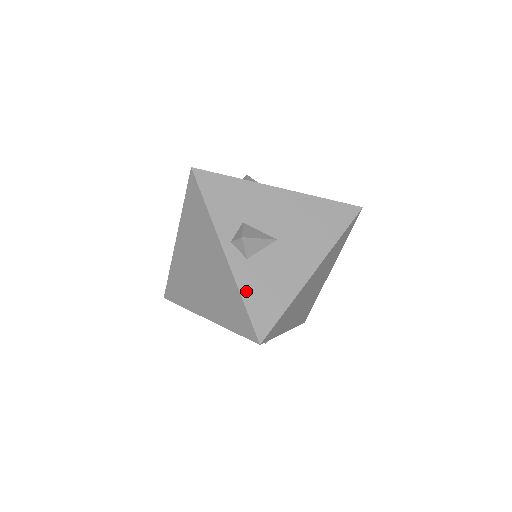
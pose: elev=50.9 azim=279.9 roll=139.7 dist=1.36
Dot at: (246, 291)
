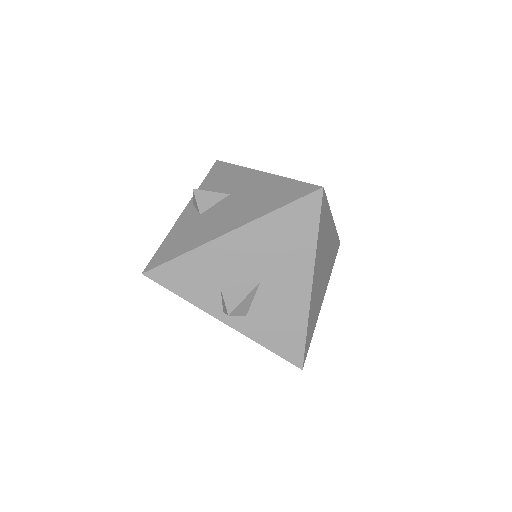
Dot at: (264, 340)
